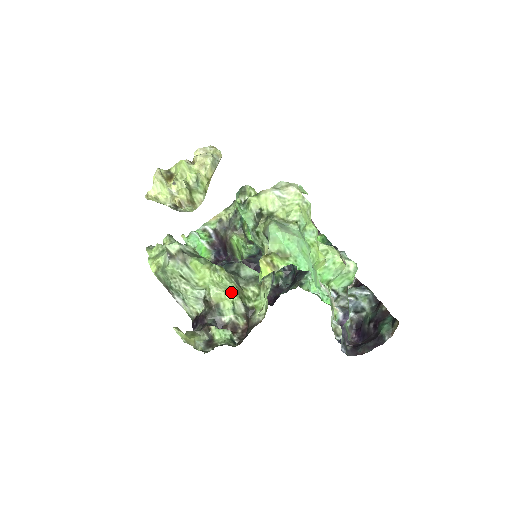
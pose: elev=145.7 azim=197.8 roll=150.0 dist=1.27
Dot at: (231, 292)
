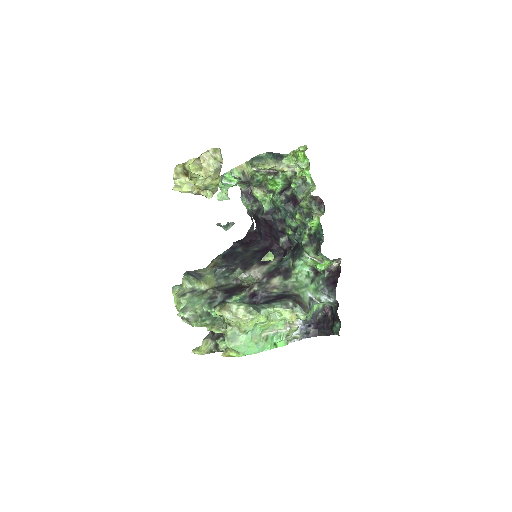
Dot at: (222, 332)
